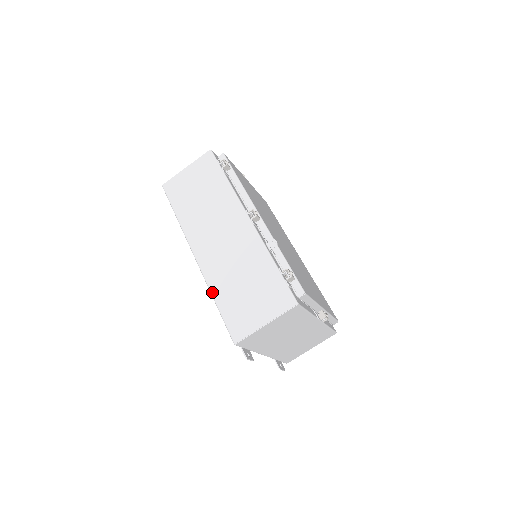
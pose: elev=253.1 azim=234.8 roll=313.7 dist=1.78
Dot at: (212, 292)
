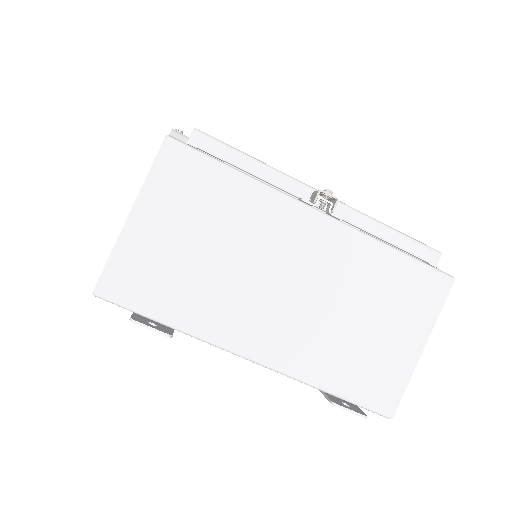
Dot at: occluded
